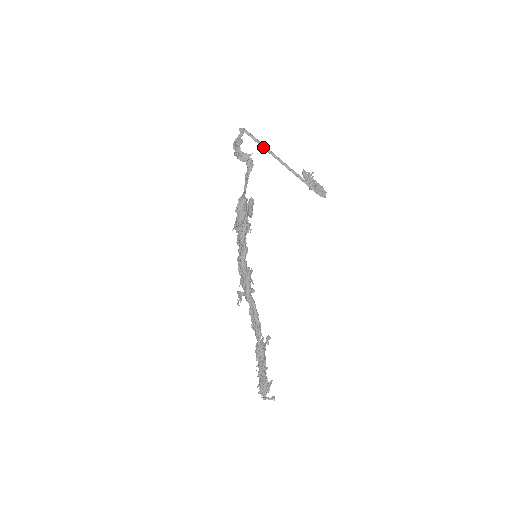
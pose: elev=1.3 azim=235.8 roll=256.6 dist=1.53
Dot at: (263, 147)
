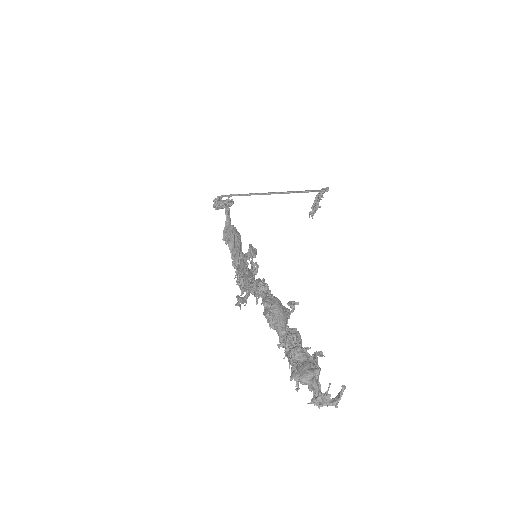
Dot at: (244, 195)
